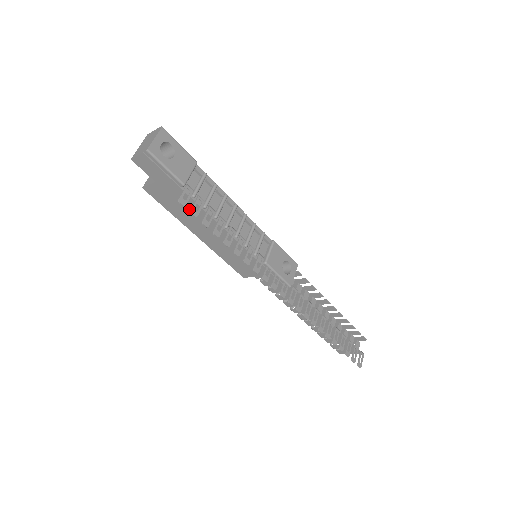
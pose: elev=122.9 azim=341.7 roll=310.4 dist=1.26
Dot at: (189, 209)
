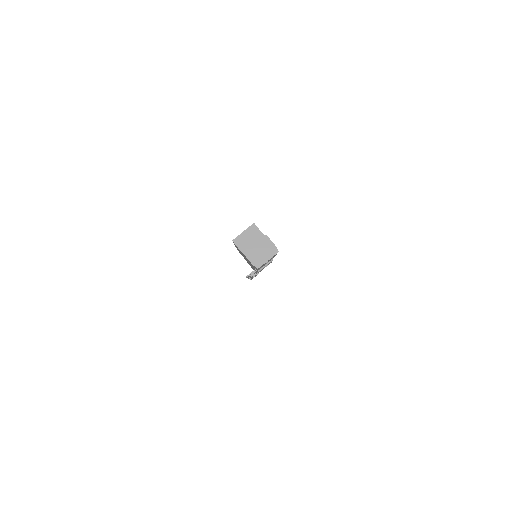
Dot at: occluded
